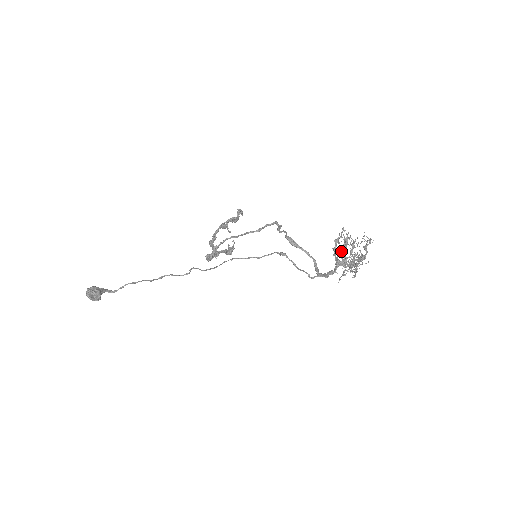
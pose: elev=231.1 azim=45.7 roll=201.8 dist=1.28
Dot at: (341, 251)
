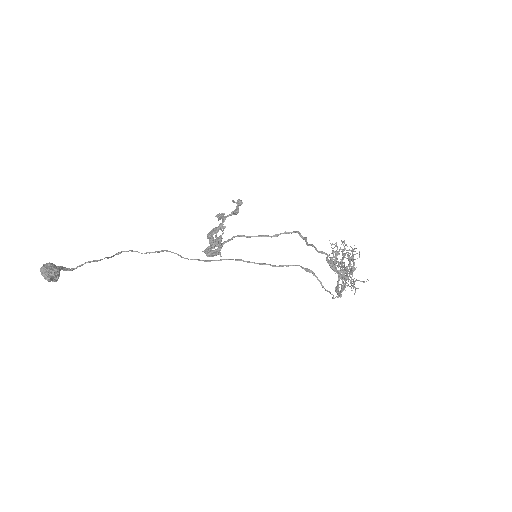
Dot at: (341, 264)
